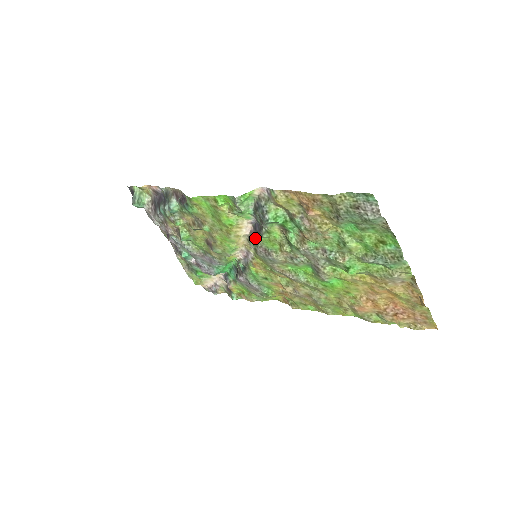
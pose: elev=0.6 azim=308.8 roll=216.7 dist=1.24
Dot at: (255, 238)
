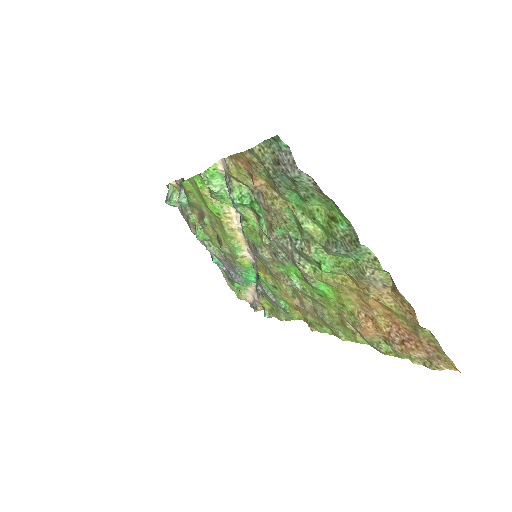
Dot at: occluded
